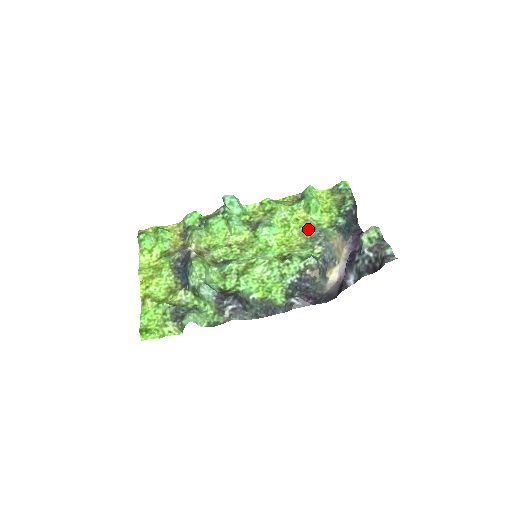
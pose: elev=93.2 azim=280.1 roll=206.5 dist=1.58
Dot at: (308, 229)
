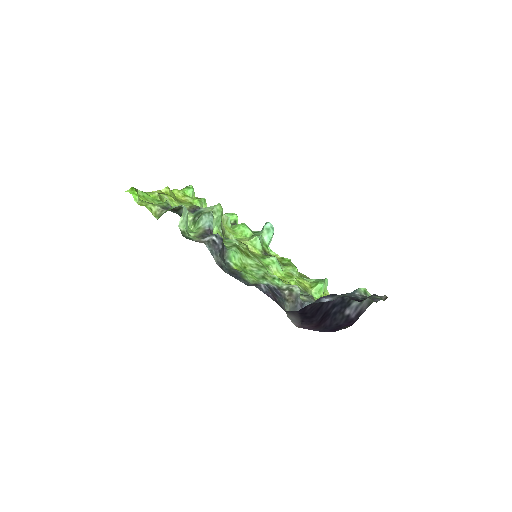
Dot at: (304, 291)
